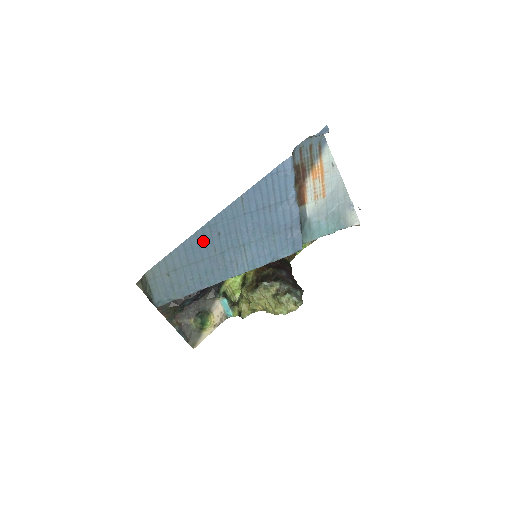
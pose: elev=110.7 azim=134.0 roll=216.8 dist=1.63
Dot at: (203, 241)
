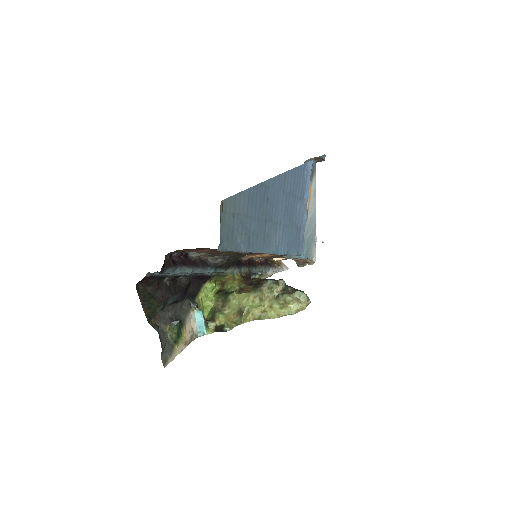
Dot at: (259, 198)
